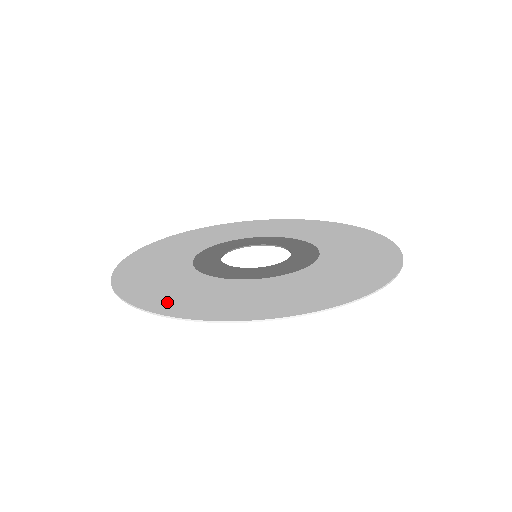
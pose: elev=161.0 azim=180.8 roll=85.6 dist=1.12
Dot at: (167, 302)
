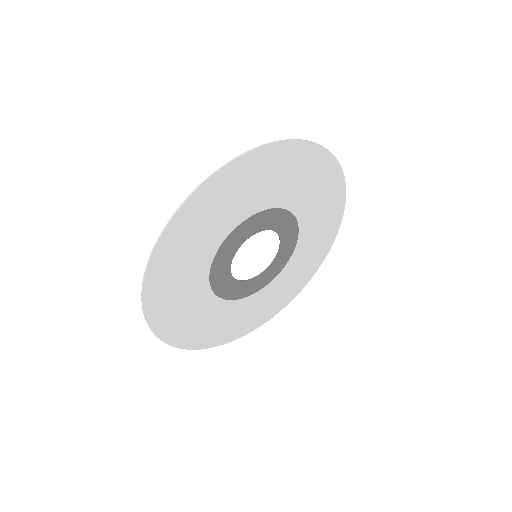
Dot at: (169, 249)
